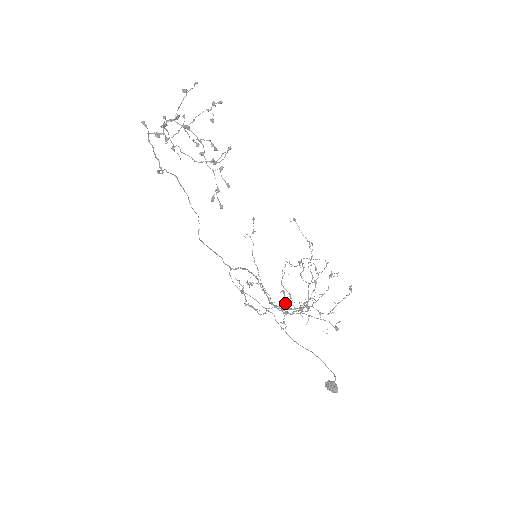
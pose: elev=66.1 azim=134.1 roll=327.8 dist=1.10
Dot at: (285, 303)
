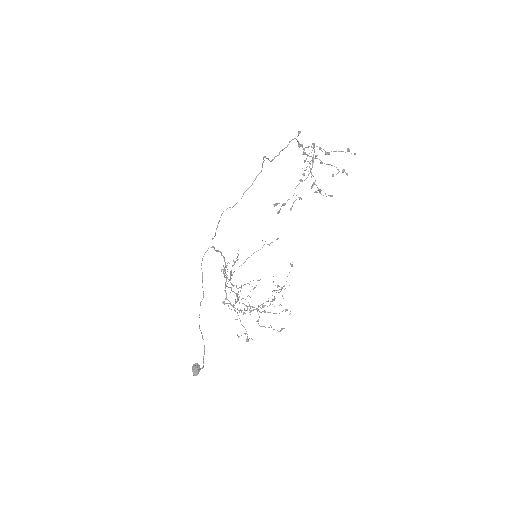
Dot at: occluded
